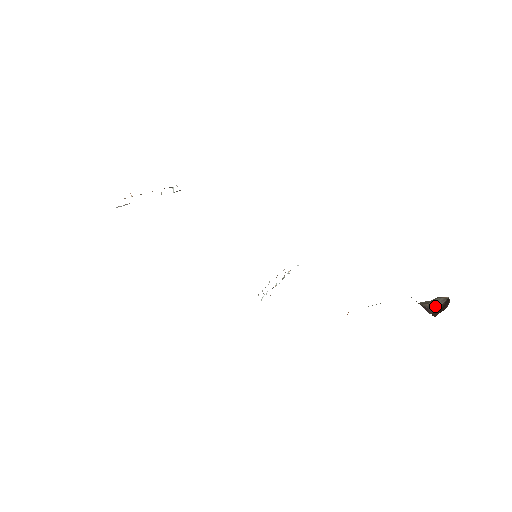
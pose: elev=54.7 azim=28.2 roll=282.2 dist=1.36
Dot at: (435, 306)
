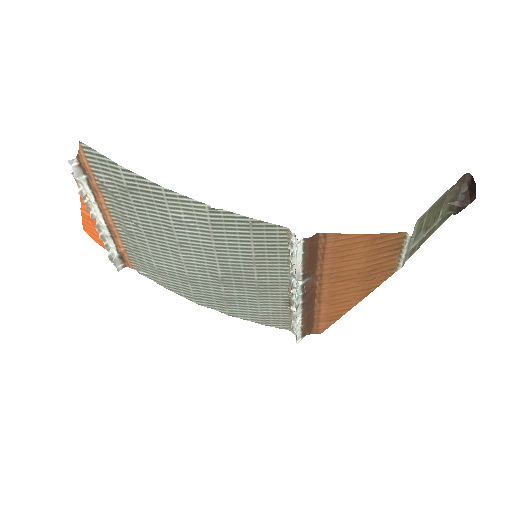
Dot at: (466, 197)
